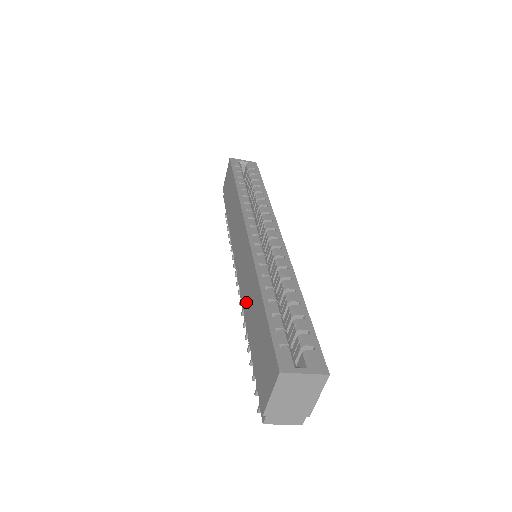
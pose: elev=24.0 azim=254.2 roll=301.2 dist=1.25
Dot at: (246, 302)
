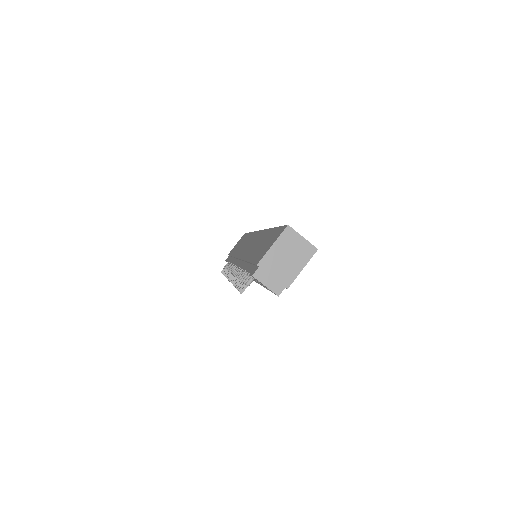
Dot at: (248, 253)
